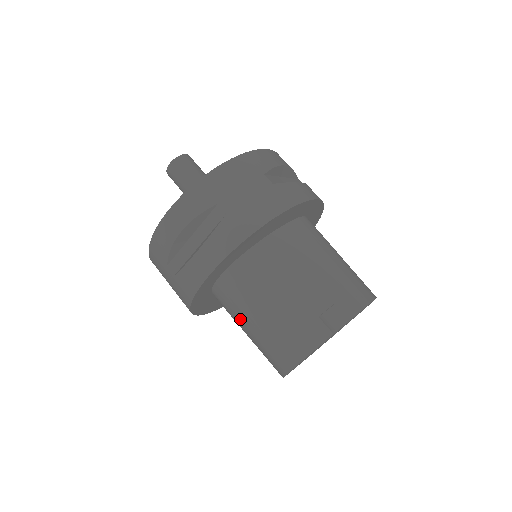
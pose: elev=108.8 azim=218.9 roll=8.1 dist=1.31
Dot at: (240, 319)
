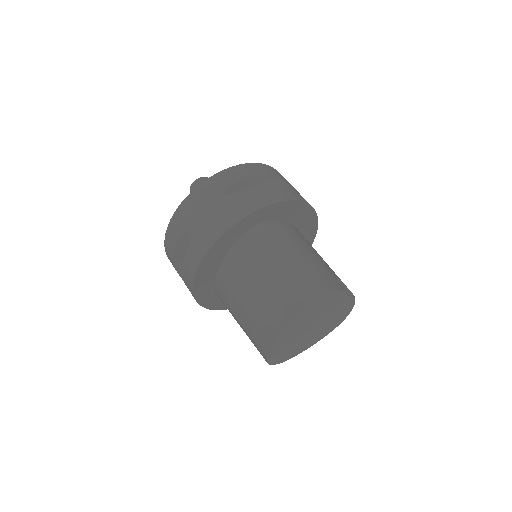
Dot at: (268, 257)
